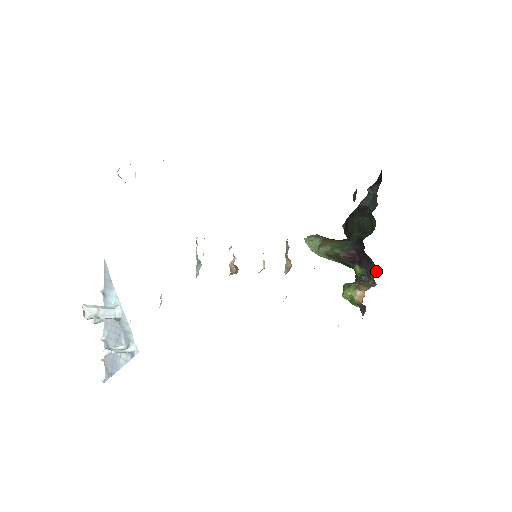
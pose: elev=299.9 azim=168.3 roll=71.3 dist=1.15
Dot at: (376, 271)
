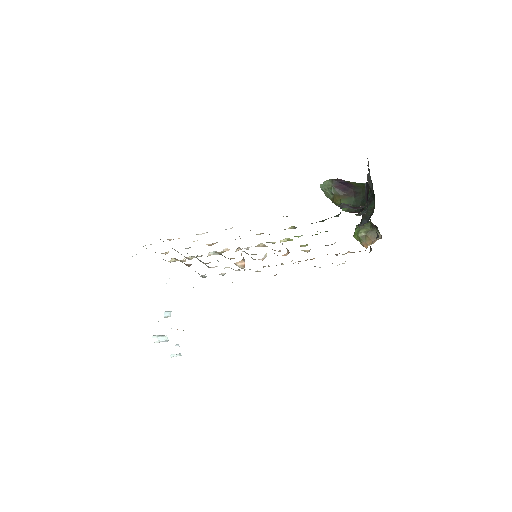
Dot at: (378, 235)
